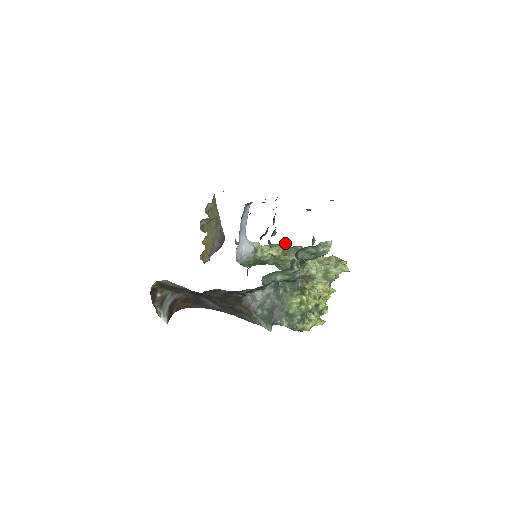
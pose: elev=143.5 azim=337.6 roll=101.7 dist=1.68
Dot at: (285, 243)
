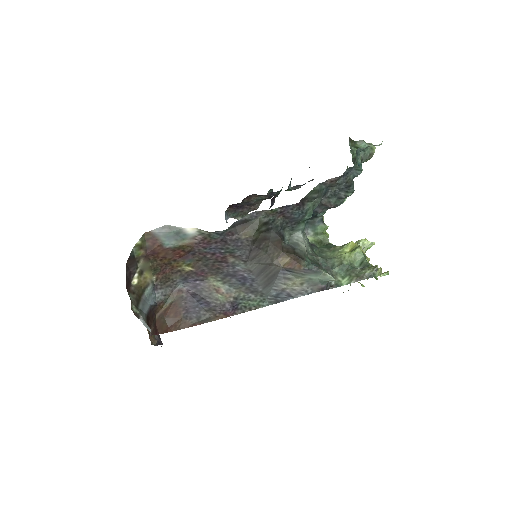
Dot at: occluded
